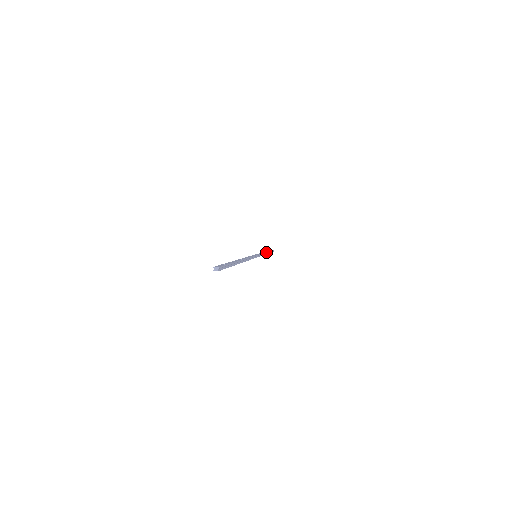
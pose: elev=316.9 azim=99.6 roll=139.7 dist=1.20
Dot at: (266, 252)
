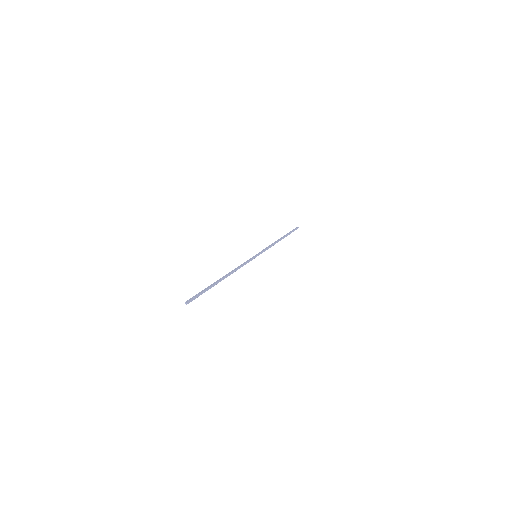
Dot at: (278, 240)
